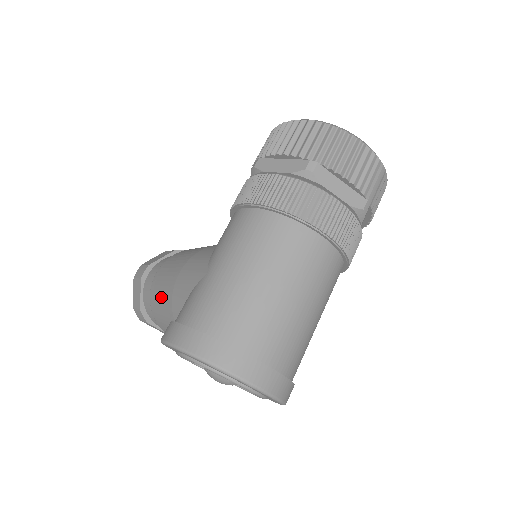
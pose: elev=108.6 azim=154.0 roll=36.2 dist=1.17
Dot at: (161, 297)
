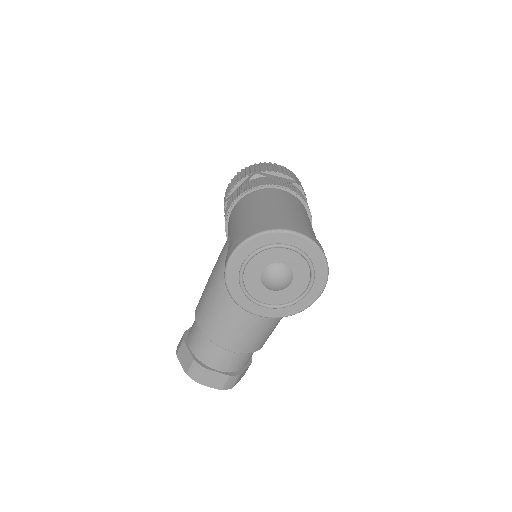
Dot at: (208, 303)
